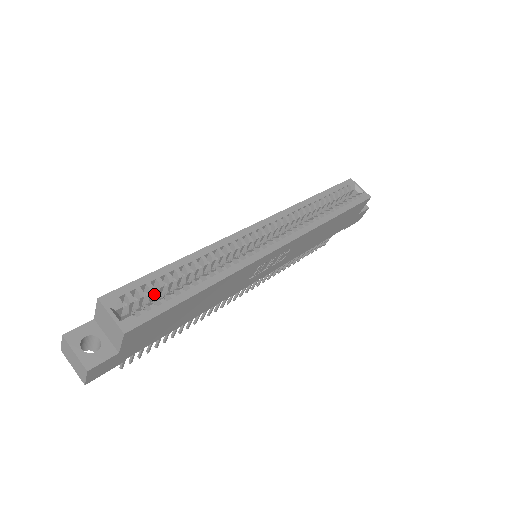
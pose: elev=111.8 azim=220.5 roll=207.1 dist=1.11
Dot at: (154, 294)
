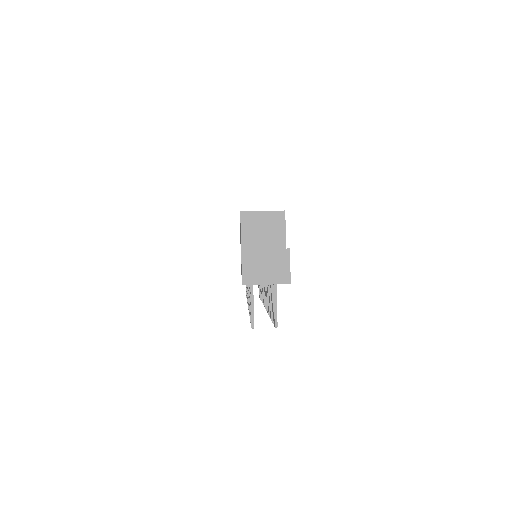
Dot at: occluded
